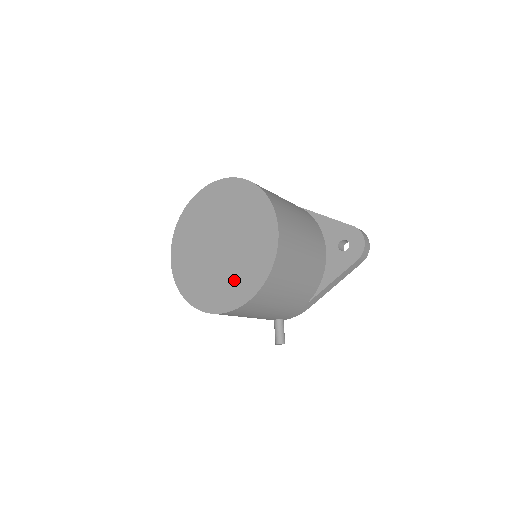
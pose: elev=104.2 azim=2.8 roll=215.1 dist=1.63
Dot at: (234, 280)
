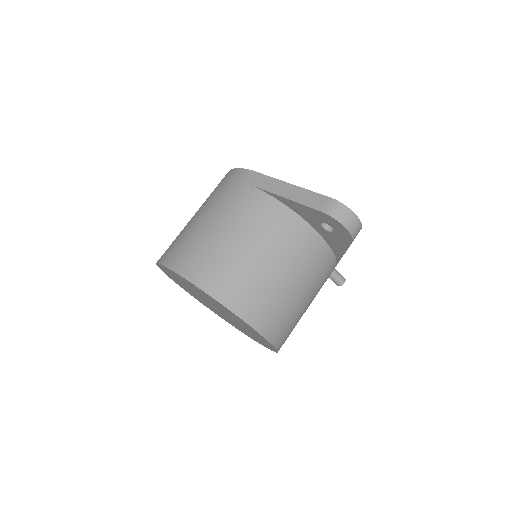
Dot at: occluded
